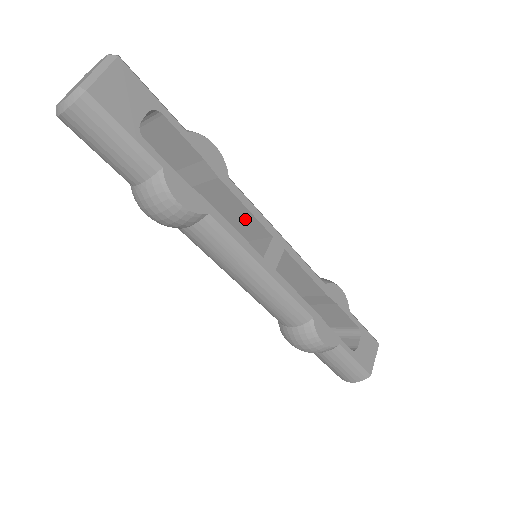
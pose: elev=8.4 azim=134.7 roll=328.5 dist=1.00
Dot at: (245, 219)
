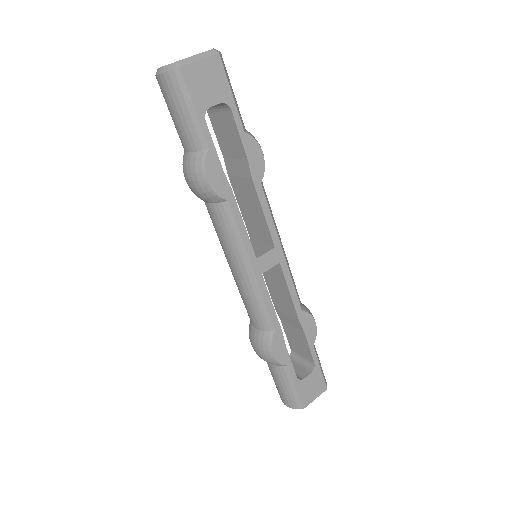
Dot at: (260, 222)
